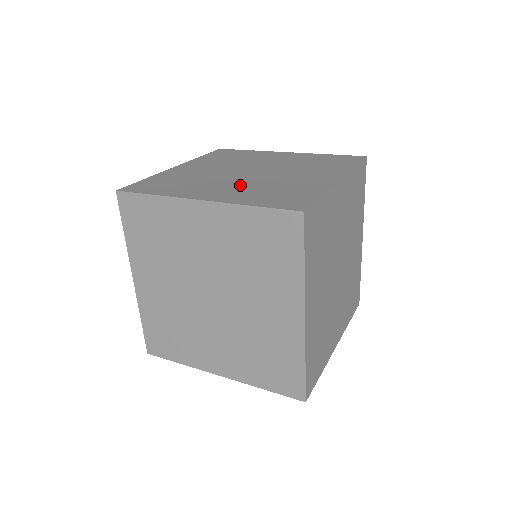
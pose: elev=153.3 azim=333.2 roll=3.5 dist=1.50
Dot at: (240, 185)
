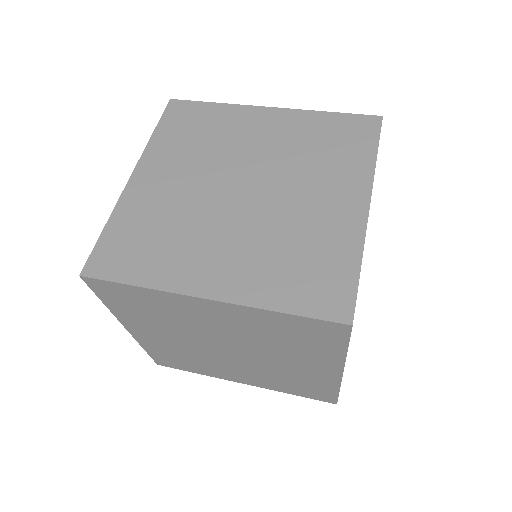
Dot at: occluded
